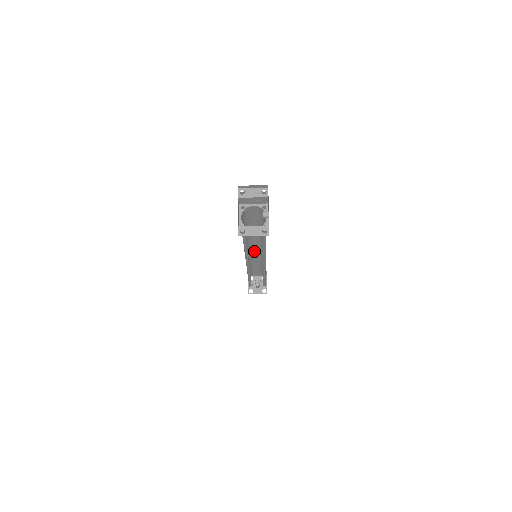
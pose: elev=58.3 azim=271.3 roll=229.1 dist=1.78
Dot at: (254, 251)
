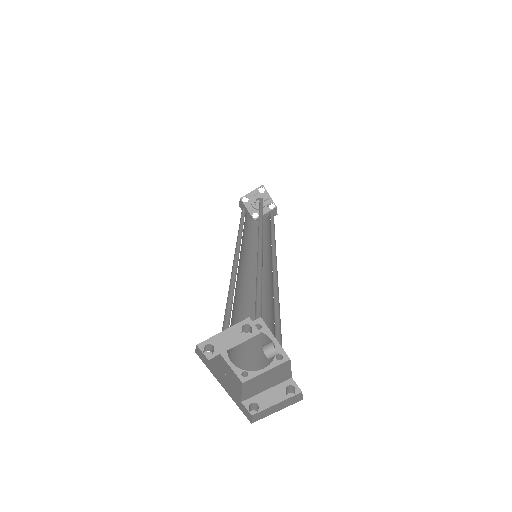
Dot at: occluded
